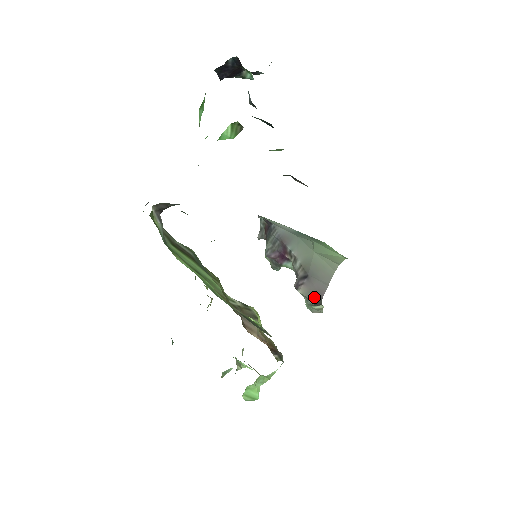
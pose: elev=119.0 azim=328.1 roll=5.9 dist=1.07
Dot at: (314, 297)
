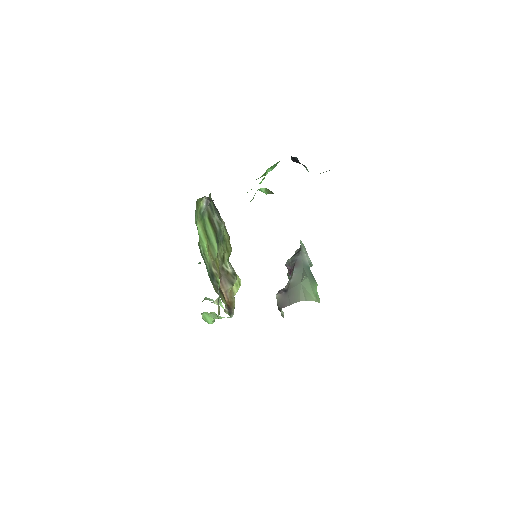
Dot at: (279, 304)
